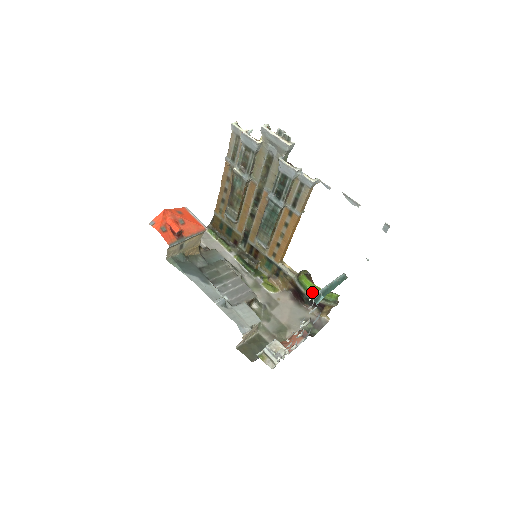
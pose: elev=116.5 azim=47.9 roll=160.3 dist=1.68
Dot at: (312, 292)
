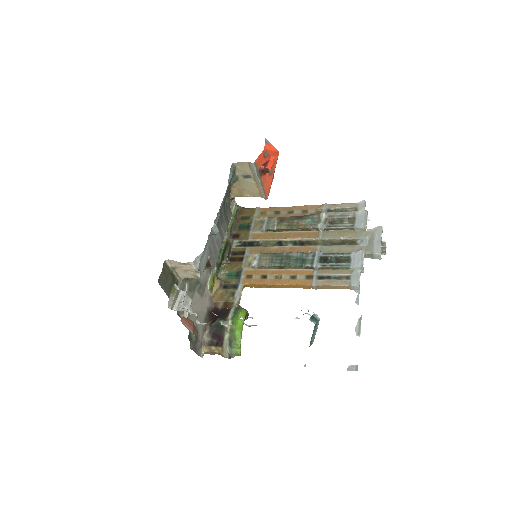
Dot at: (234, 326)
